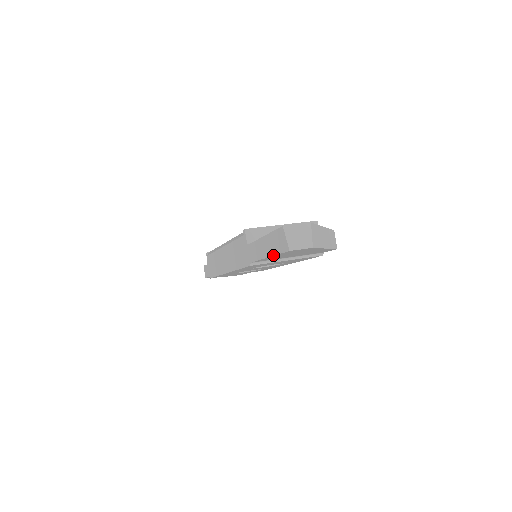
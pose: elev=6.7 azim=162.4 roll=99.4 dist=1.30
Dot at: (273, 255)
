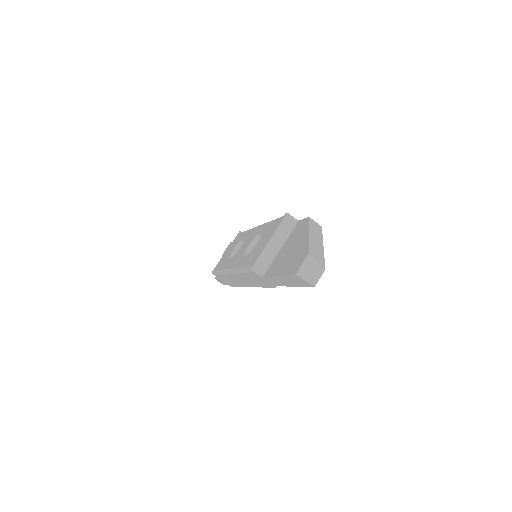
Dot at: occluded
